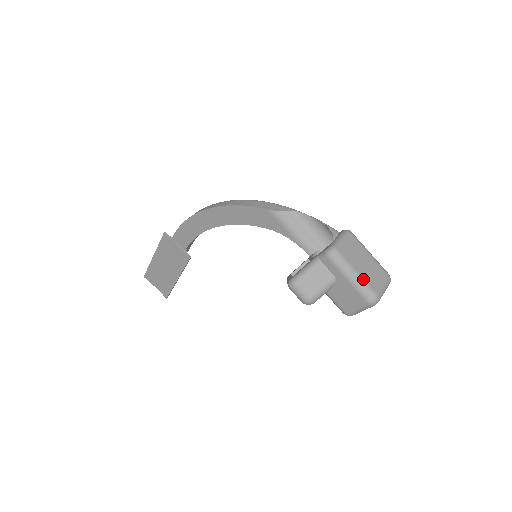
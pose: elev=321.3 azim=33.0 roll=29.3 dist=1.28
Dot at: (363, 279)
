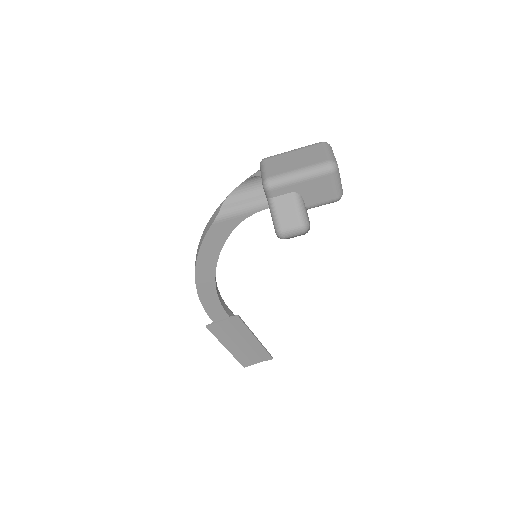
Dot at: (306, 167)
